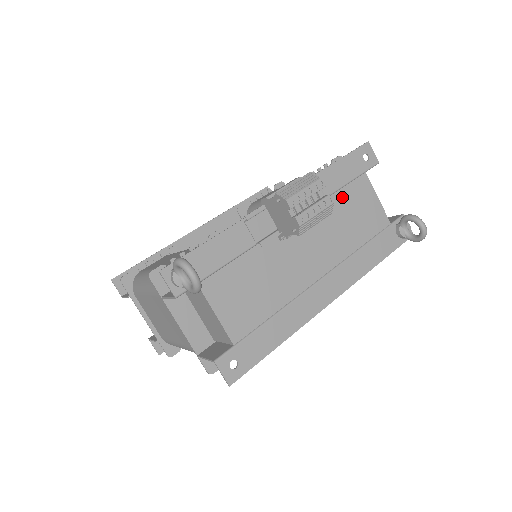
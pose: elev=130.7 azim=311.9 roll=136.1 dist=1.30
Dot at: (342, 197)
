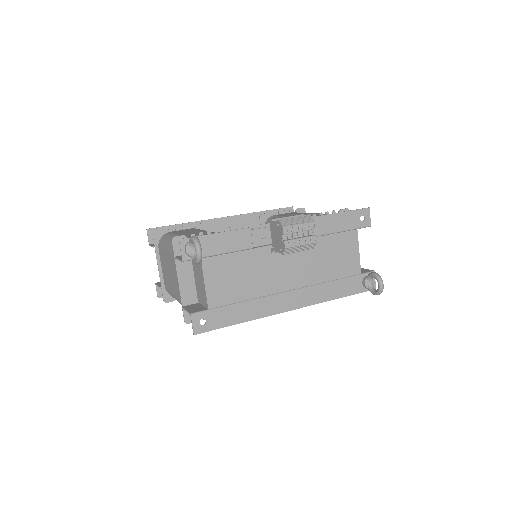
Dot at: (331, 240)
